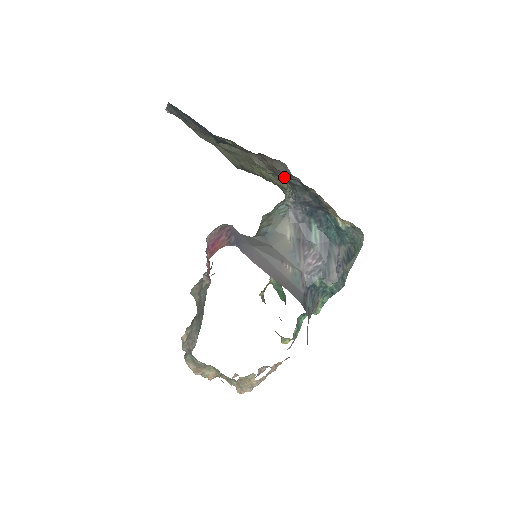
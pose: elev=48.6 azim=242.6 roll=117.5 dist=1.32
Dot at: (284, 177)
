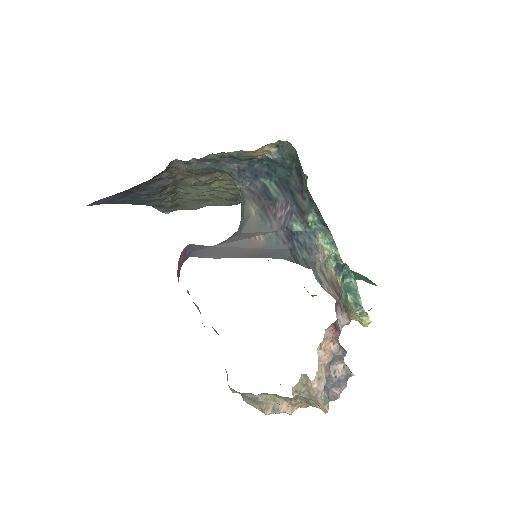
Dot at: (199, 170)
